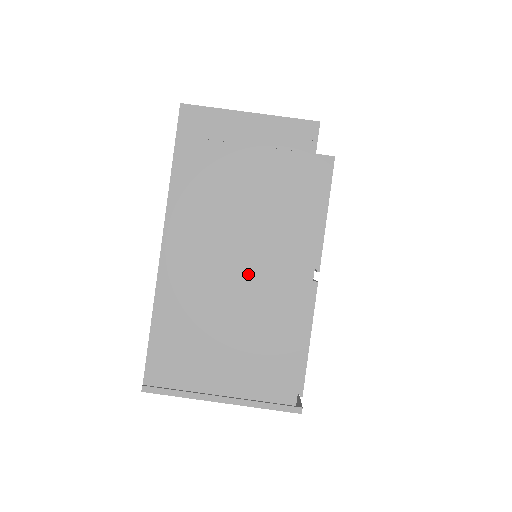
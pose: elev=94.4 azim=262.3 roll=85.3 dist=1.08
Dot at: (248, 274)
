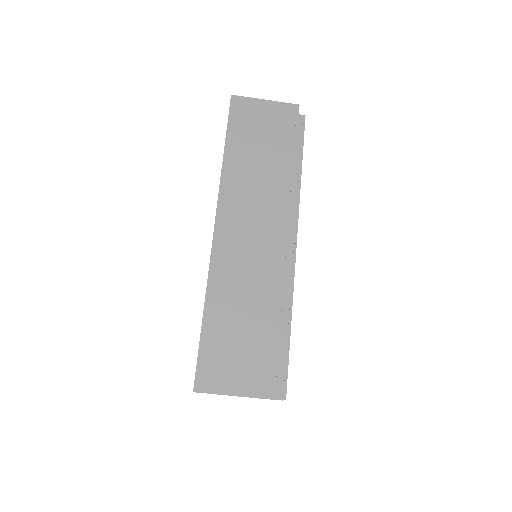
Dot at: occluded
